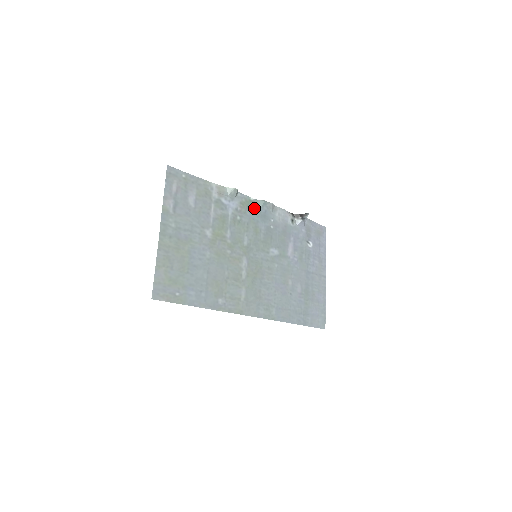
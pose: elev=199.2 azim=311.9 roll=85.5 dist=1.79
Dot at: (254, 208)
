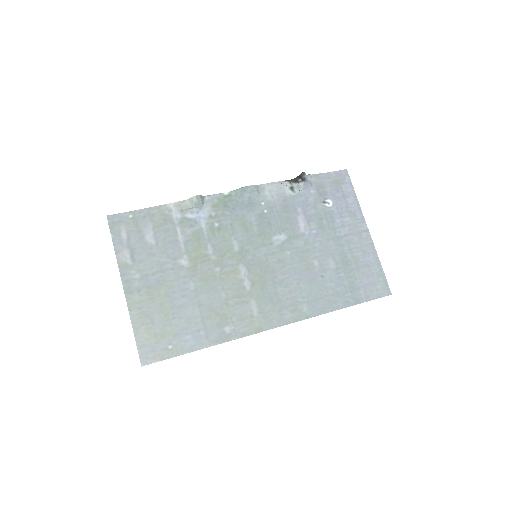
Dot at: (233, 202)
